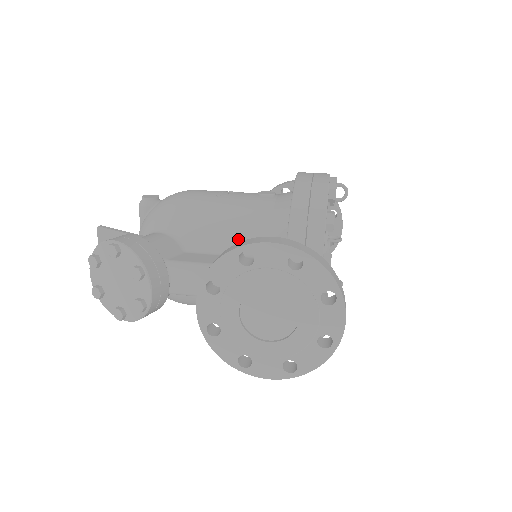
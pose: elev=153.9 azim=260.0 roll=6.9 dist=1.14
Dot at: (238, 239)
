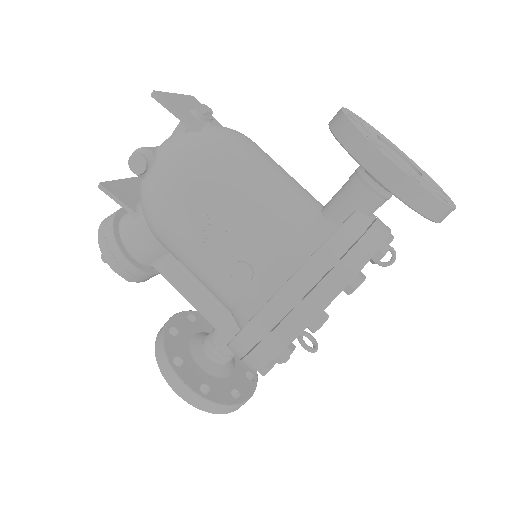
Dot at: occluded
